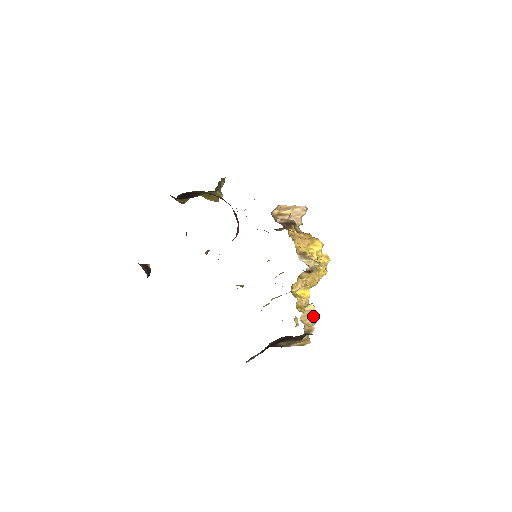
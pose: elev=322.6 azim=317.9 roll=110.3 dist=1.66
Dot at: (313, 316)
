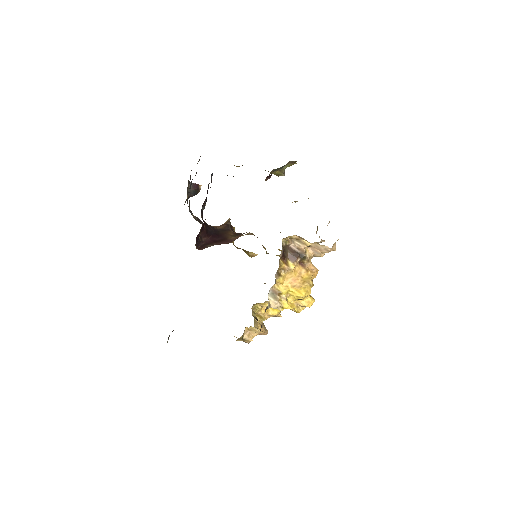
Dot at: (261, 331)
